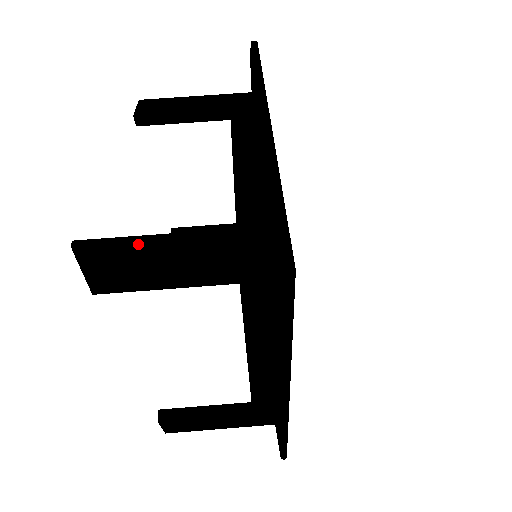
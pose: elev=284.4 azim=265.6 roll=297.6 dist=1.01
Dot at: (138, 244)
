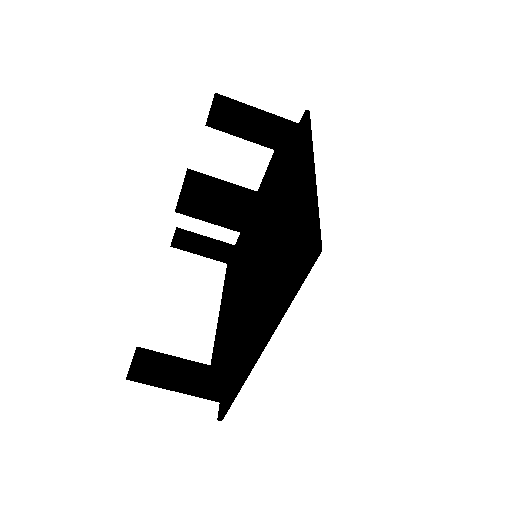
Dot at: (159, 387)
